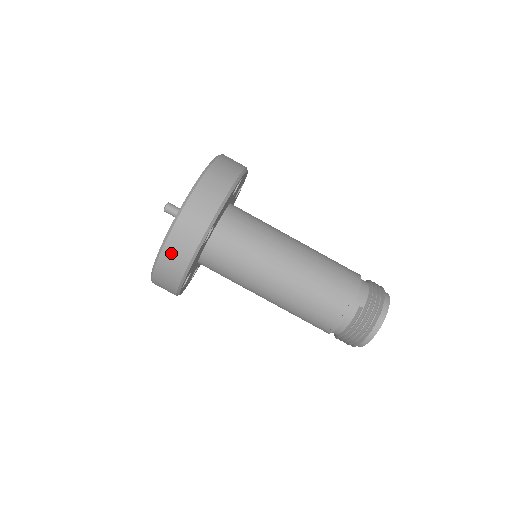
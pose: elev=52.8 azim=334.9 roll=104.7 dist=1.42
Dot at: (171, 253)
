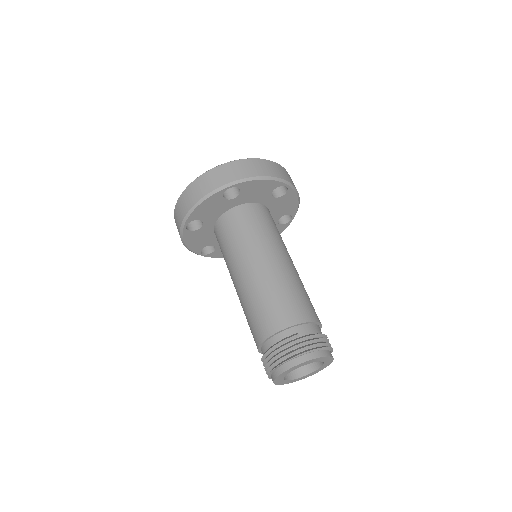
Dot at: (198, 185)
